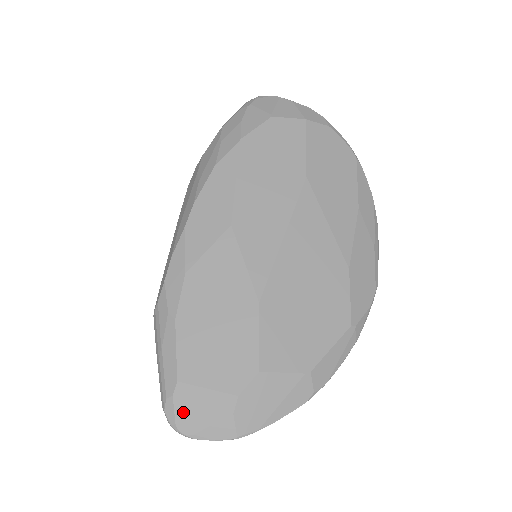
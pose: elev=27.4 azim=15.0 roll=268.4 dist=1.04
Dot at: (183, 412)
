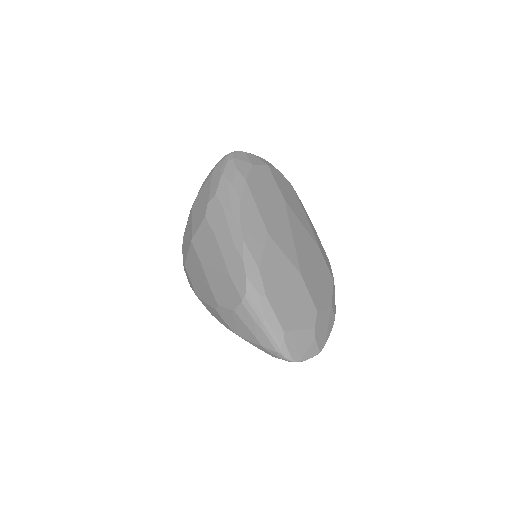
Dot at: (292, 348)
